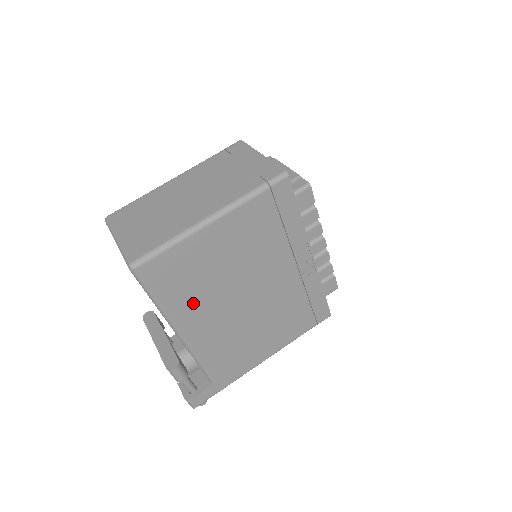
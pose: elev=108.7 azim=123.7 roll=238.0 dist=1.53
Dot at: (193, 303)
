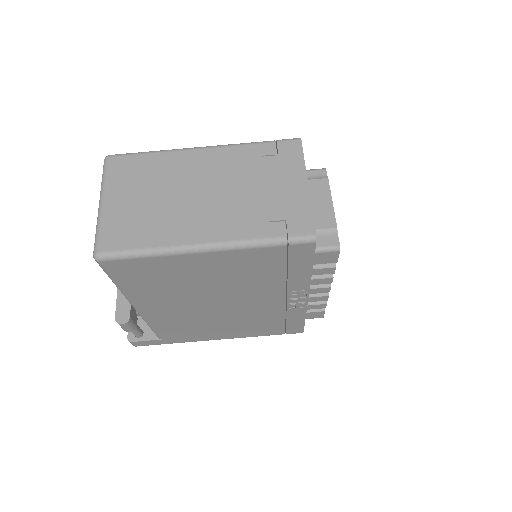
Dot at: (157, 295)
